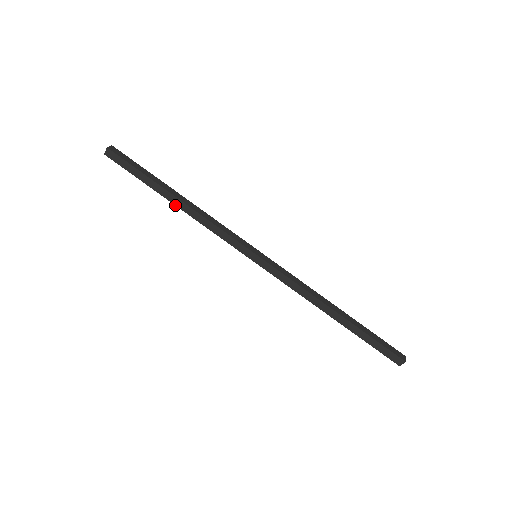
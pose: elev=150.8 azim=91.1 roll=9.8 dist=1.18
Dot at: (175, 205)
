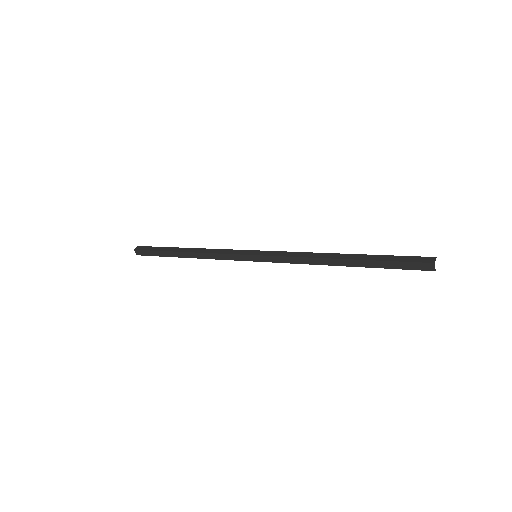
Dot at: (185, 252)
